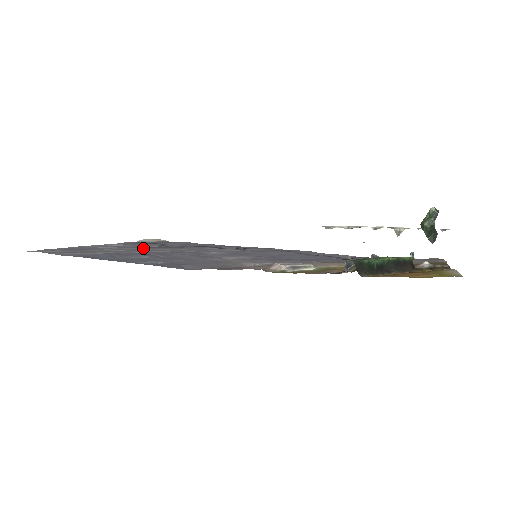
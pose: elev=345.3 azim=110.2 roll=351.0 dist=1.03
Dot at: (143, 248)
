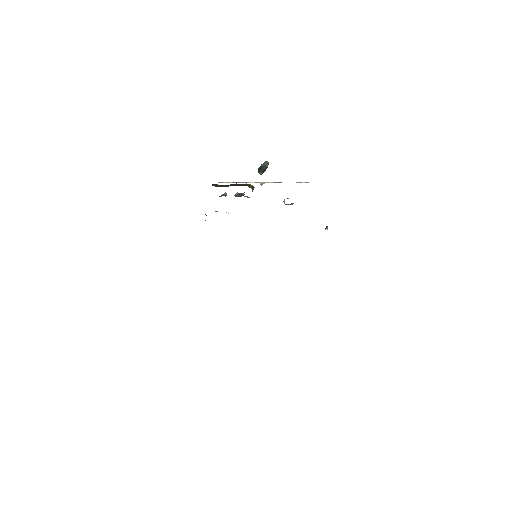
Dot at: occluded
